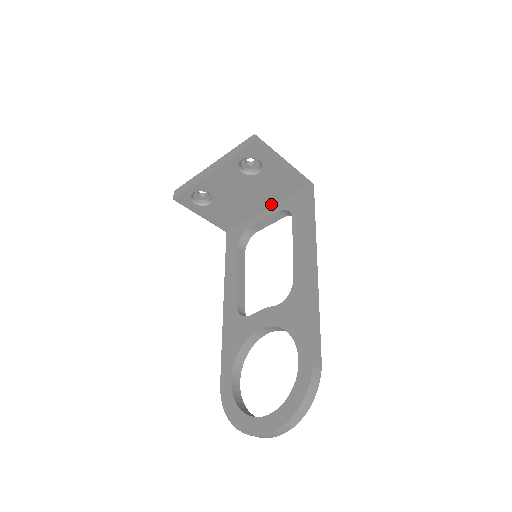
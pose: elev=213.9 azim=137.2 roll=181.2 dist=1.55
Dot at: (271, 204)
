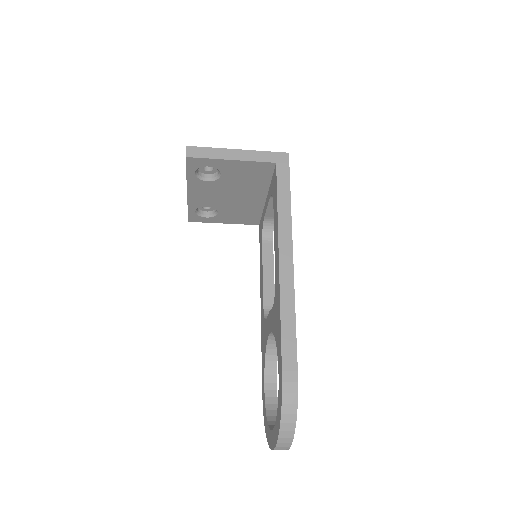
Dot at: (265, 190)
